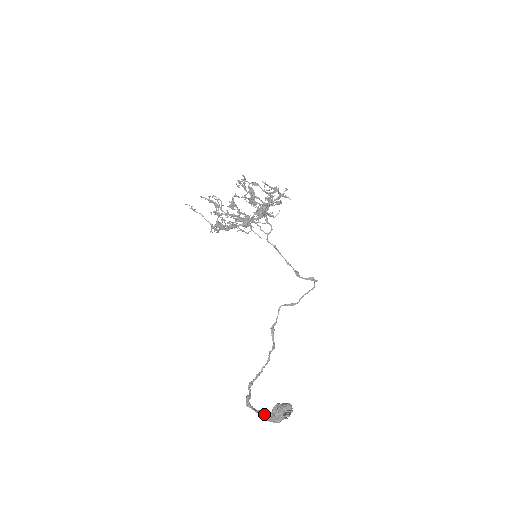
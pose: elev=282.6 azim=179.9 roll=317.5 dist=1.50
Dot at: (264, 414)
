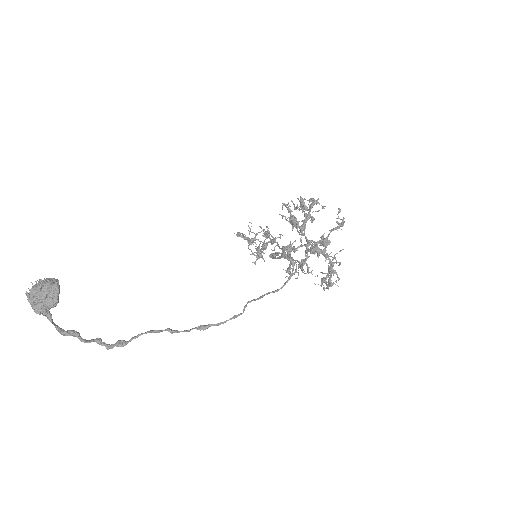
Dot at: occluded
